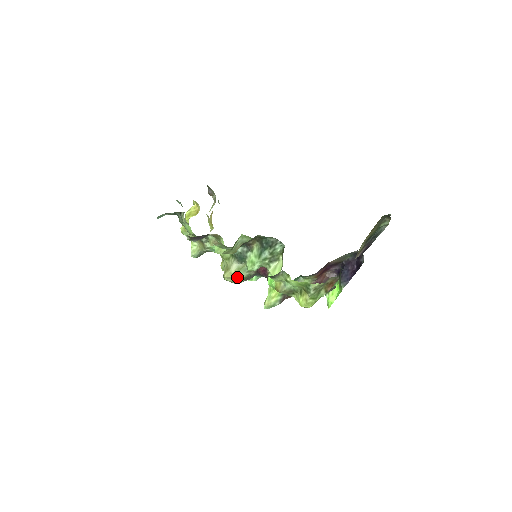
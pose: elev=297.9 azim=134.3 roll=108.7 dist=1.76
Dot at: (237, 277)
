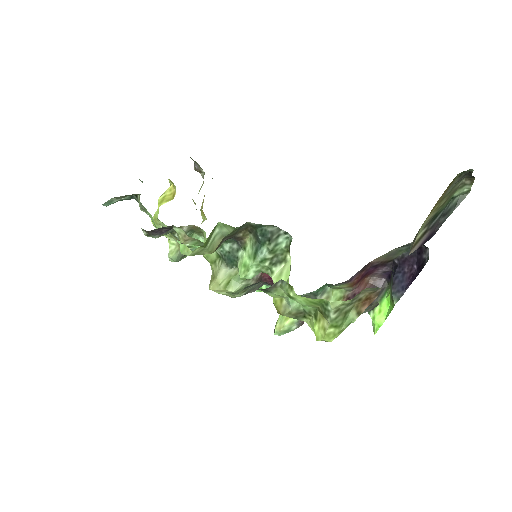
Dot at: (228, 289)
